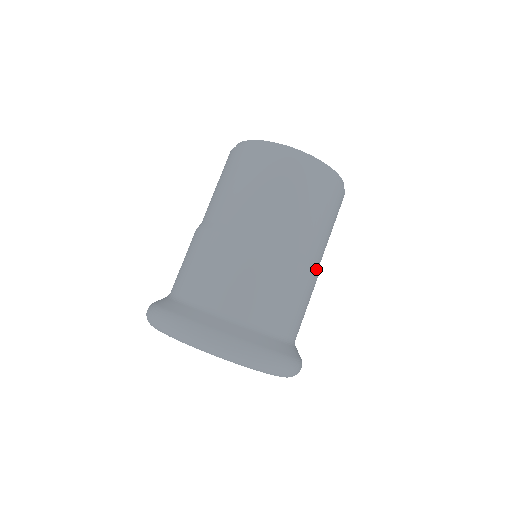
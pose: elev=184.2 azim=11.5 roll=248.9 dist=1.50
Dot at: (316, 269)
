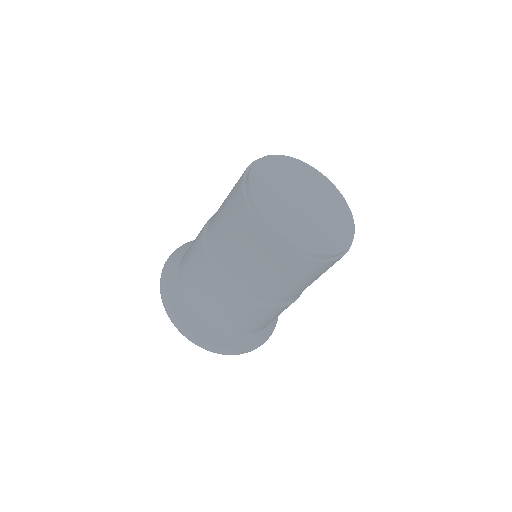
Dot at: (284, 305)
